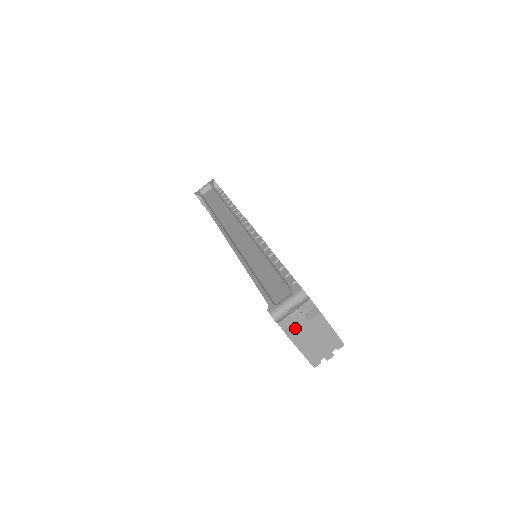
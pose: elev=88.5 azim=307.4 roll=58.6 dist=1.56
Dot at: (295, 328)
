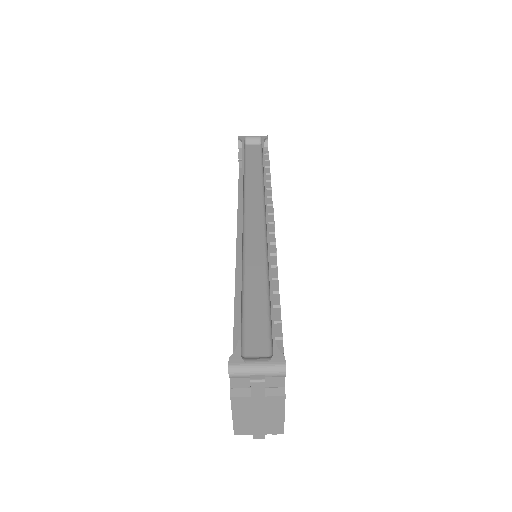
Dot at: (245, 393)
